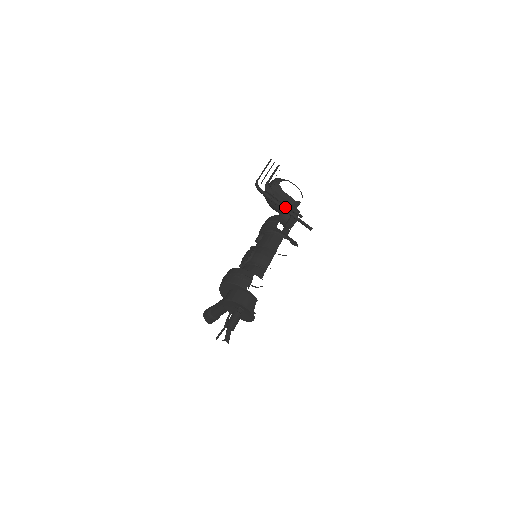
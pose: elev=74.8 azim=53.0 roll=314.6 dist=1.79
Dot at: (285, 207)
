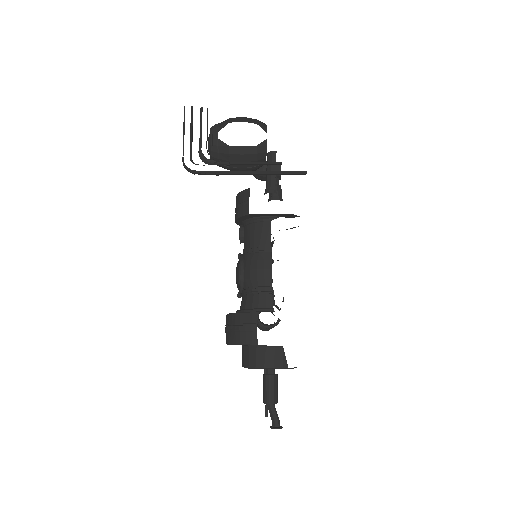
Dot at: occluded
